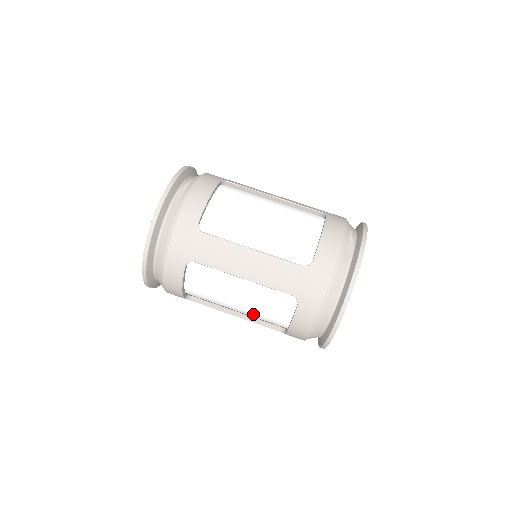
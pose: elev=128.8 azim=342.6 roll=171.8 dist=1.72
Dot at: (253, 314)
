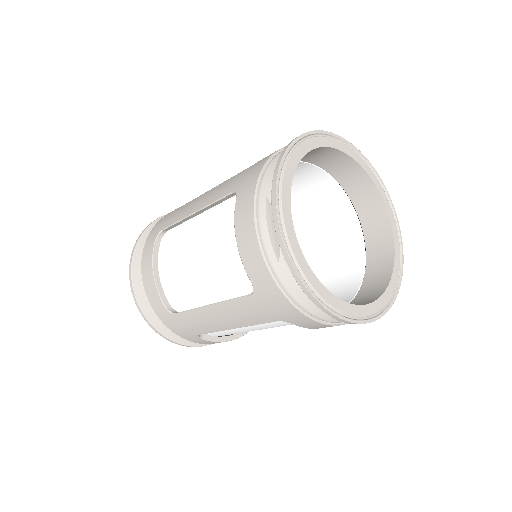
Dot at: occluded
